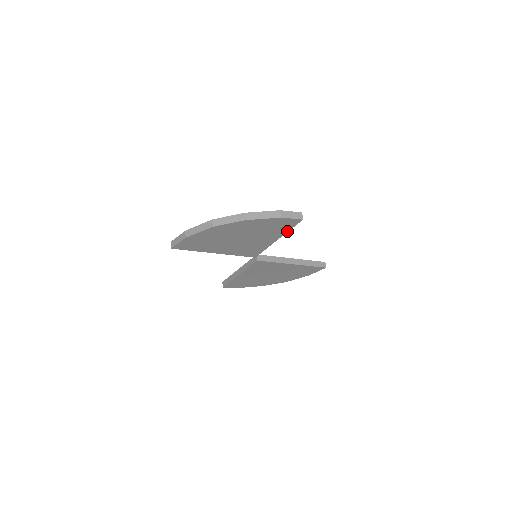
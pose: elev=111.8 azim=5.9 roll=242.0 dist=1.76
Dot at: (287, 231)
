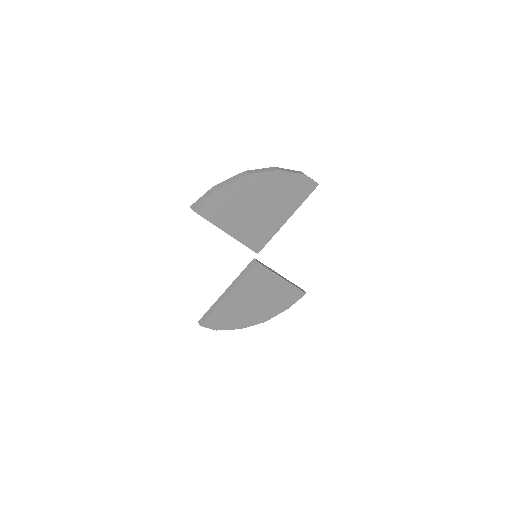
Dot at: (301, 204)
